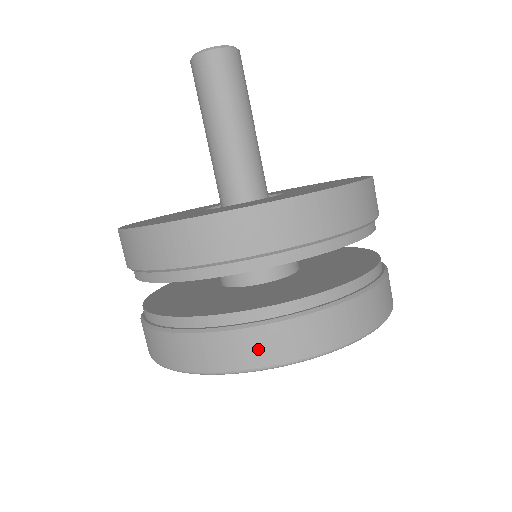
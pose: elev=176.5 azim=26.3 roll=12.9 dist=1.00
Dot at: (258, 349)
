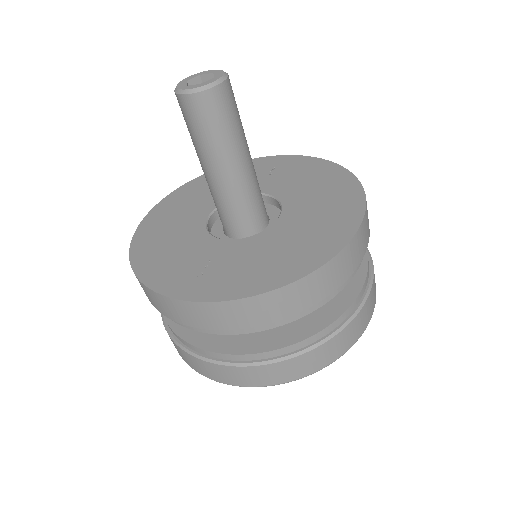
Dot at: (341, 345)
